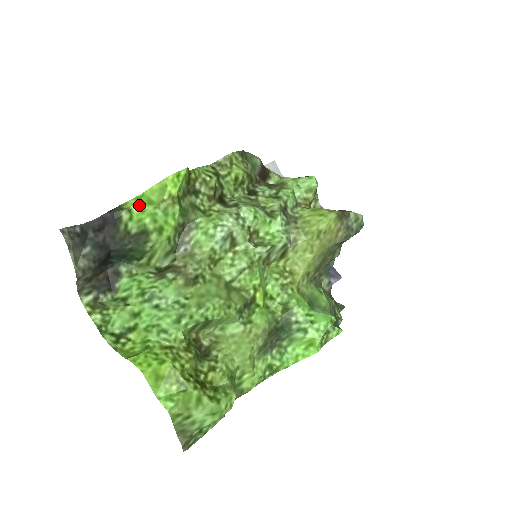
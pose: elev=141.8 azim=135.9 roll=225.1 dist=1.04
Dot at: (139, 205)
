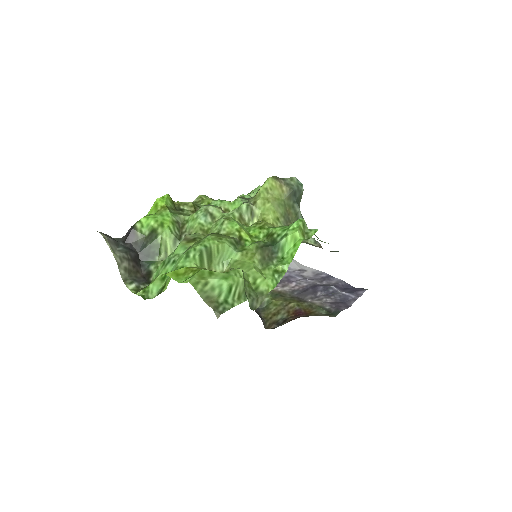
Dot at: (144, 217)
